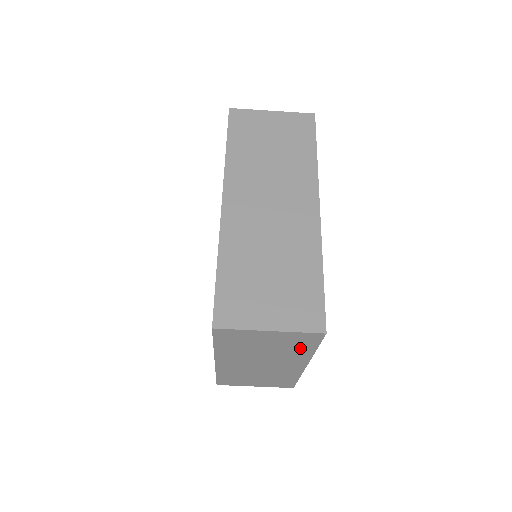
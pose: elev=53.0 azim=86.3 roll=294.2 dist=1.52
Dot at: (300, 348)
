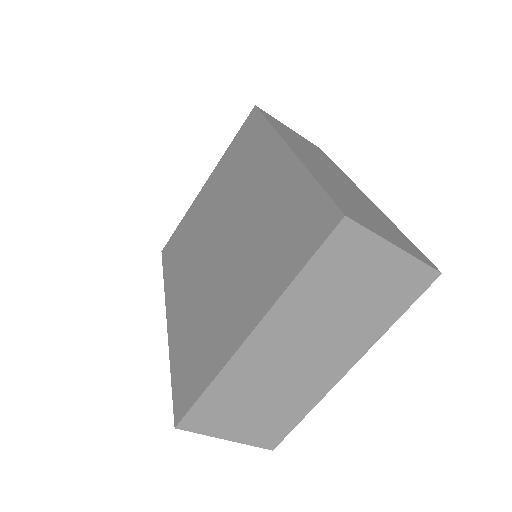
Dot at: (385, 310)
